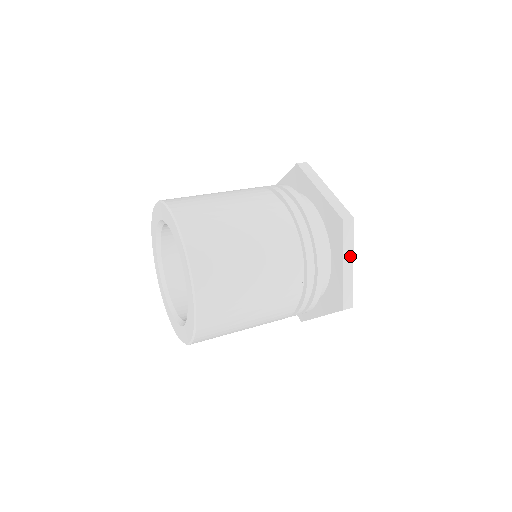
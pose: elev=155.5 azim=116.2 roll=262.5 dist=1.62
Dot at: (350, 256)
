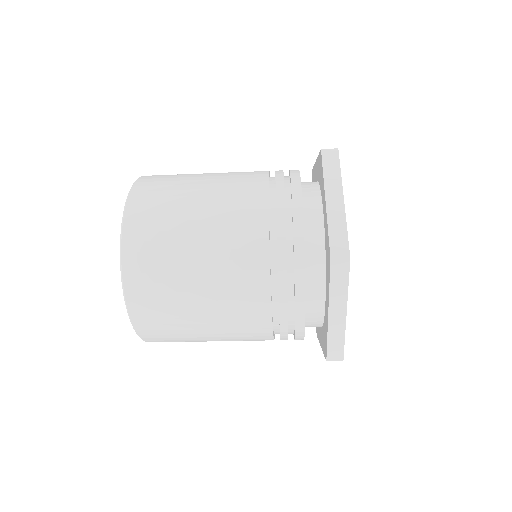
Dot at: occluded
